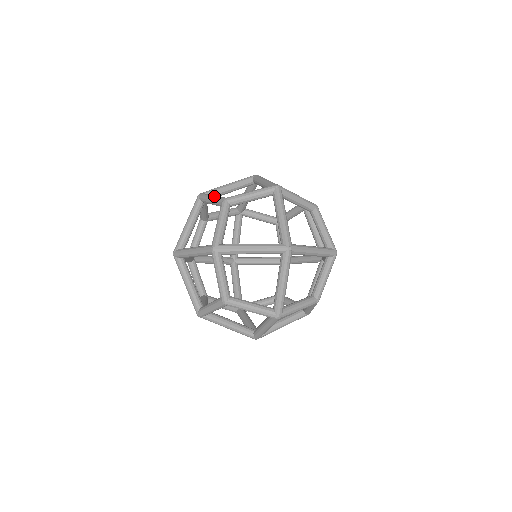
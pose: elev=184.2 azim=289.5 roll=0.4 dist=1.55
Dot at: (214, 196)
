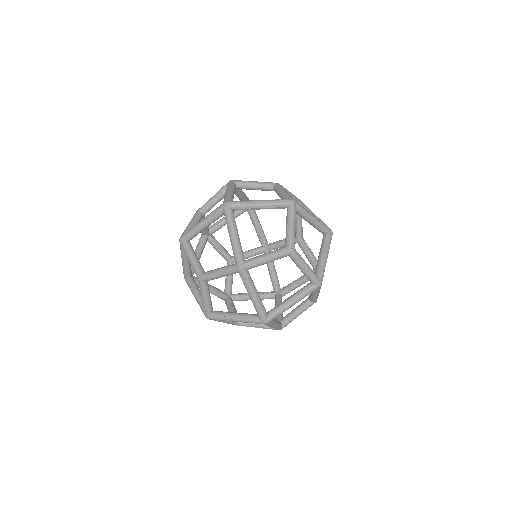
Dot at: occluded
